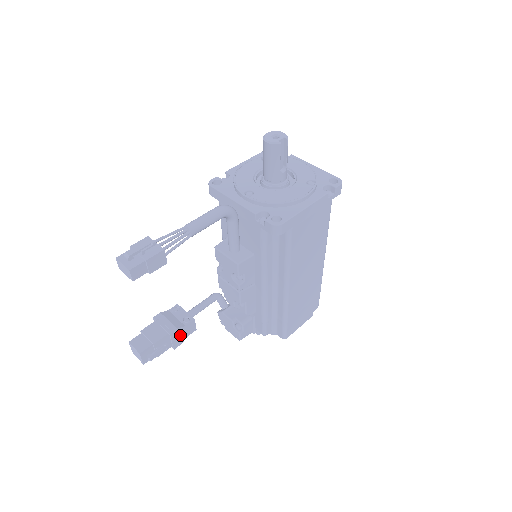
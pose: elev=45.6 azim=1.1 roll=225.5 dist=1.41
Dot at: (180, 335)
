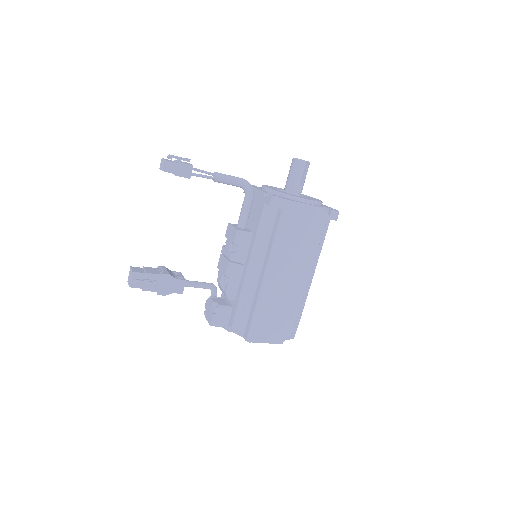
Dot at: (169, 284)
